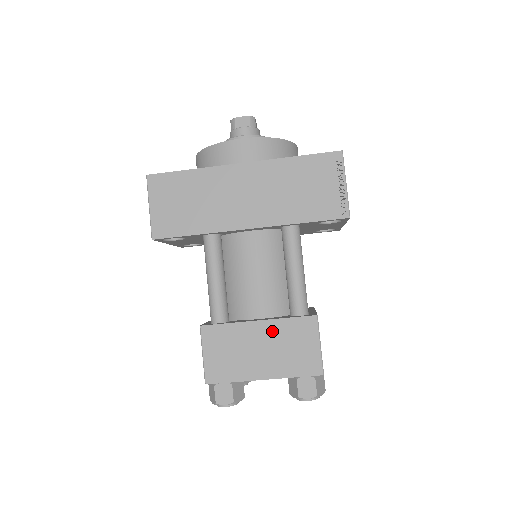
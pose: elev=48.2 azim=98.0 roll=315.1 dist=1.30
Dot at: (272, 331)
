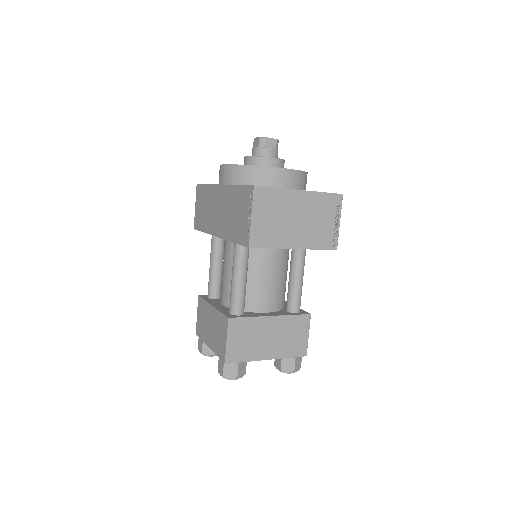
Dot at: (215, 317)
